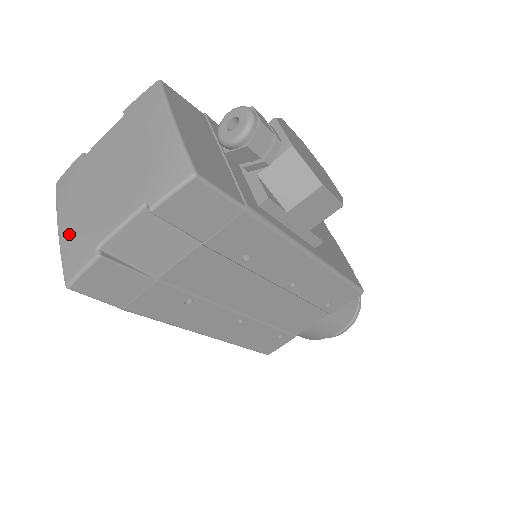
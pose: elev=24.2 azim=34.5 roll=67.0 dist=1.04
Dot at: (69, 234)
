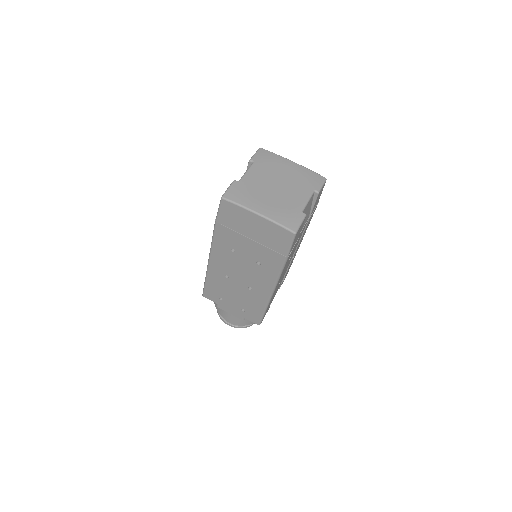
Dot at: (274, 212)
